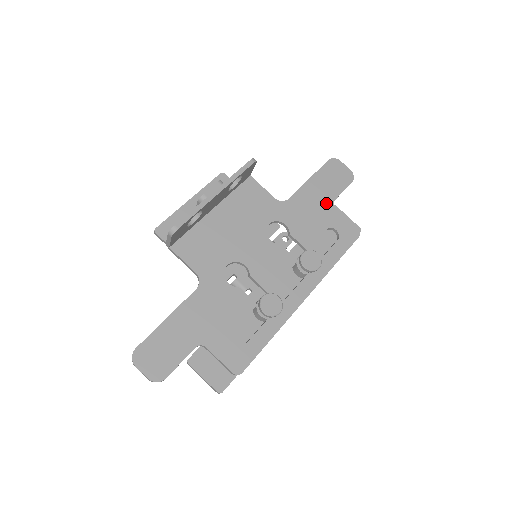
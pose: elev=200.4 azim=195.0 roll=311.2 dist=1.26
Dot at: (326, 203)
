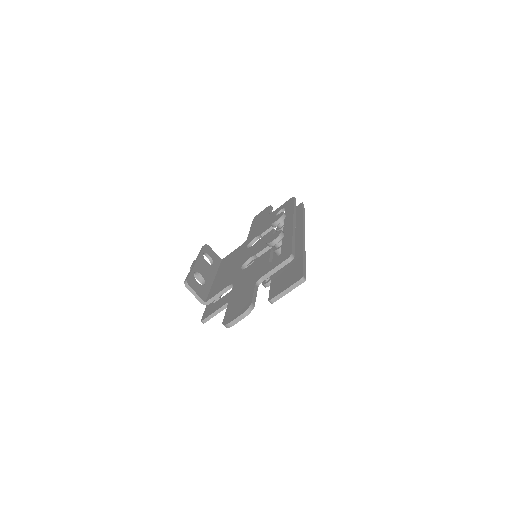
Dot at: (266, 218)
